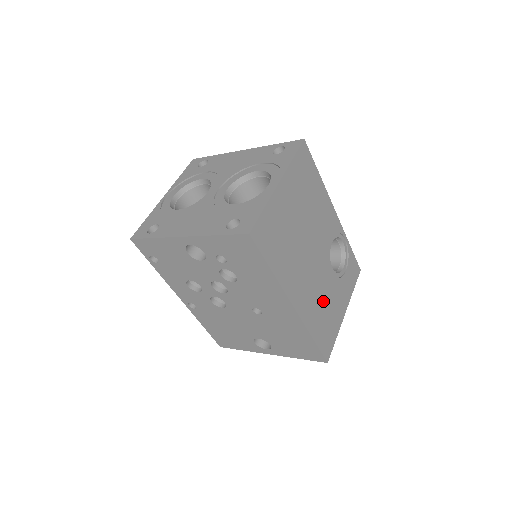
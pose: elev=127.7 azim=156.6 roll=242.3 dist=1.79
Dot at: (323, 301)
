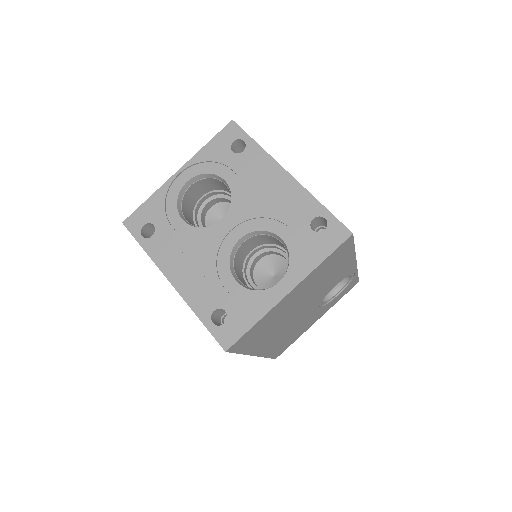
Dot at: (295, 330)
